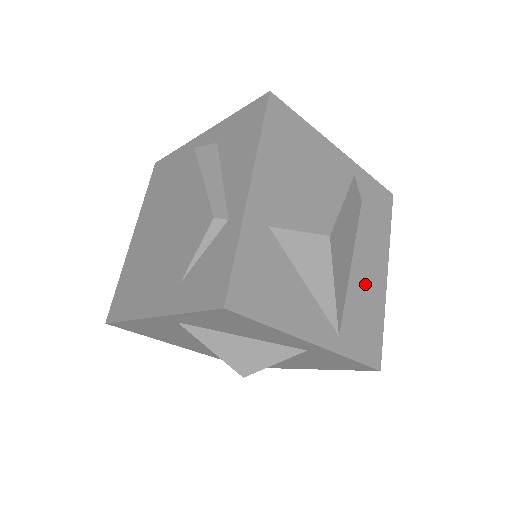
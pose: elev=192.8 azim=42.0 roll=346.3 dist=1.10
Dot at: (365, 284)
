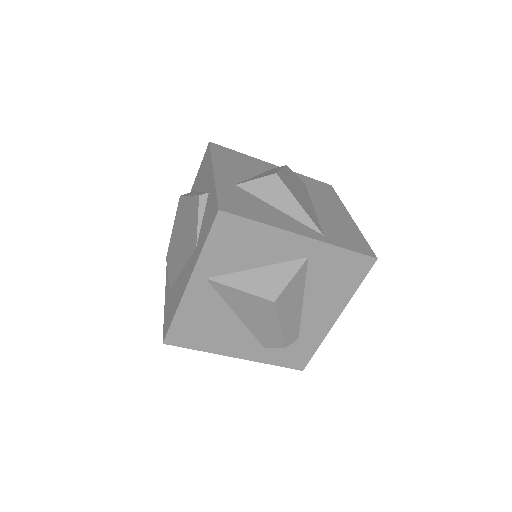
Dot at: (333, 218)
